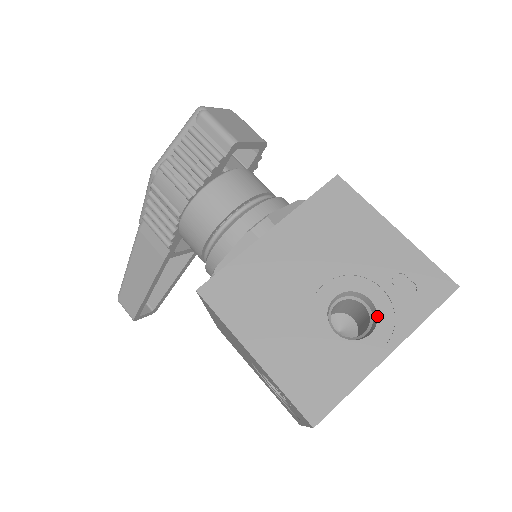
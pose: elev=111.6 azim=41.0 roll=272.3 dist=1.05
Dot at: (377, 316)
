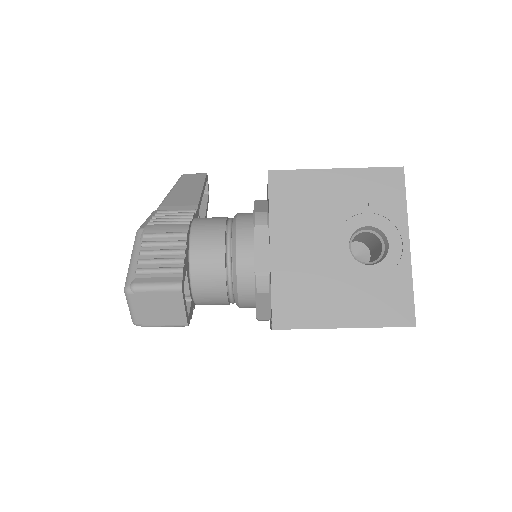
Dot at: occluded
